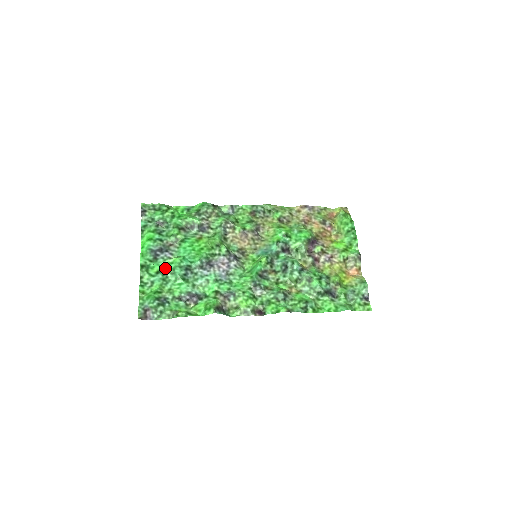
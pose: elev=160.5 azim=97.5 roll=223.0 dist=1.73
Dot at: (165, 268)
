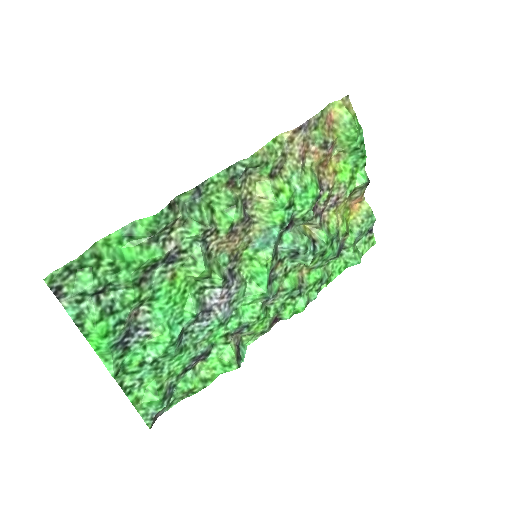
Dot at: (148, 353)
